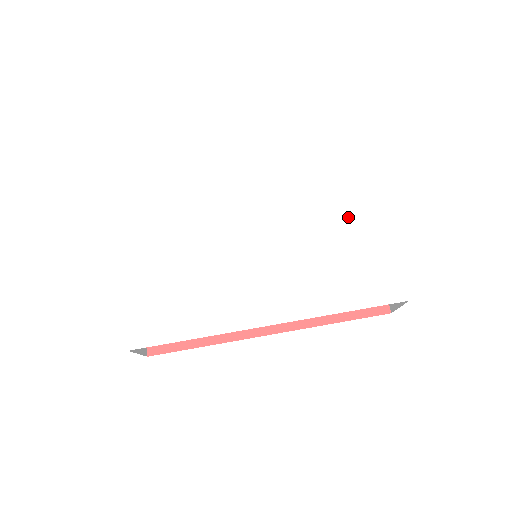
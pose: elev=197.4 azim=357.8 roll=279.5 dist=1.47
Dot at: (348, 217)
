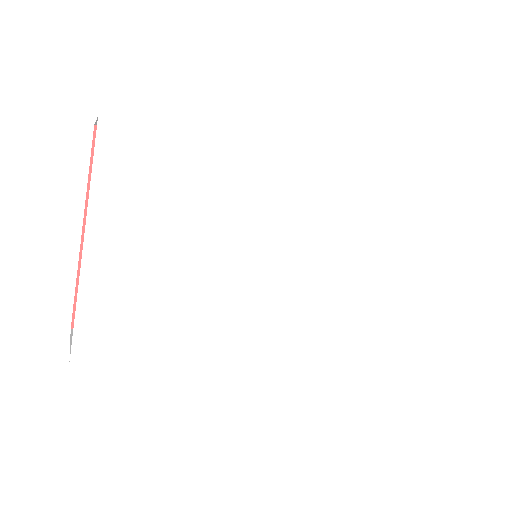
Dot at: (380, 260)
